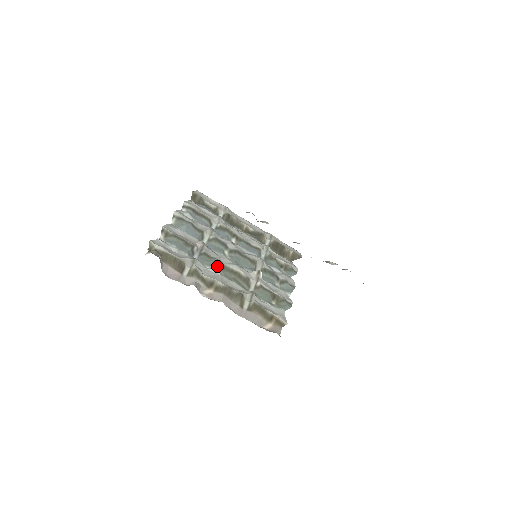
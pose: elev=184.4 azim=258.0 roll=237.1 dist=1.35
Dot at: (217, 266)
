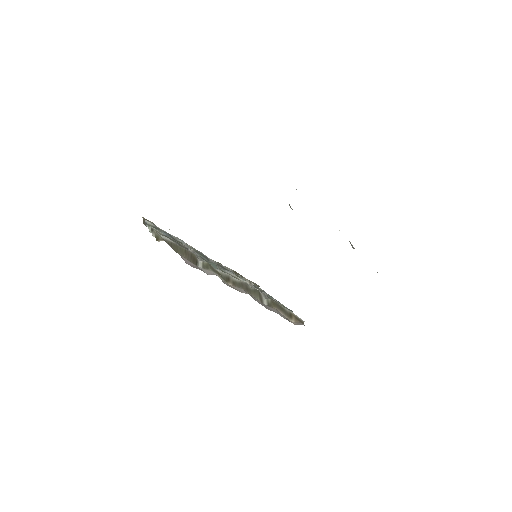
Dot at: (217, 269)
